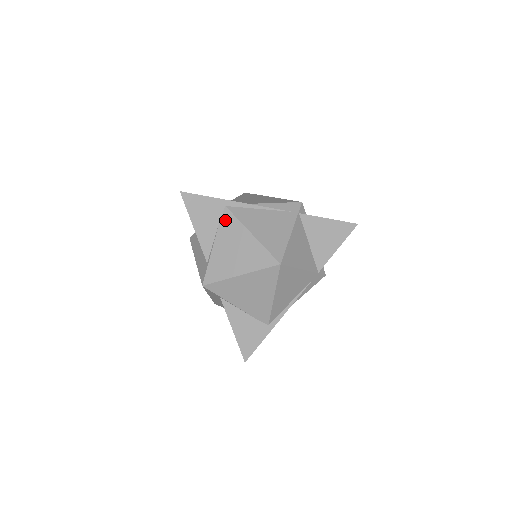
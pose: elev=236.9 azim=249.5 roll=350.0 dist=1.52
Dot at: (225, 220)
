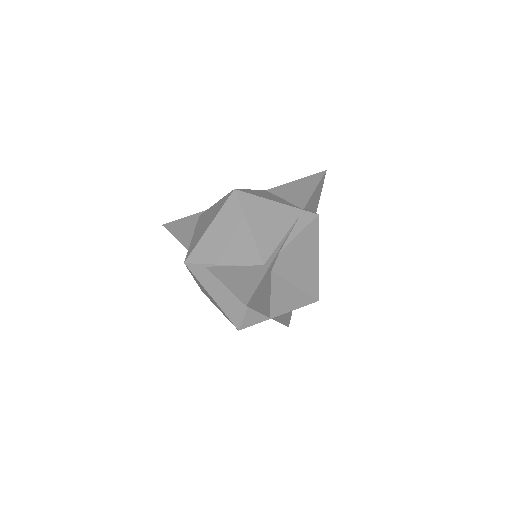
Dot at: (199, 220)
